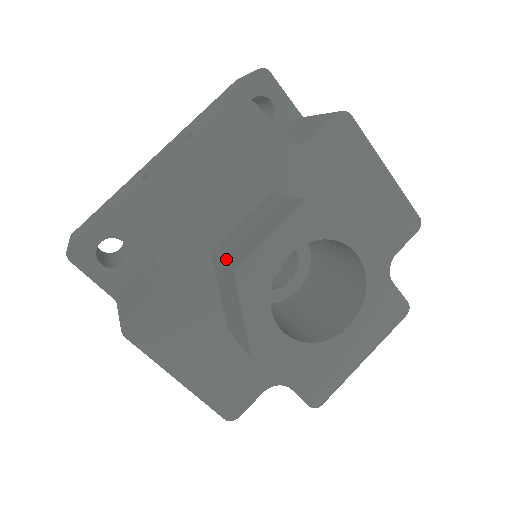
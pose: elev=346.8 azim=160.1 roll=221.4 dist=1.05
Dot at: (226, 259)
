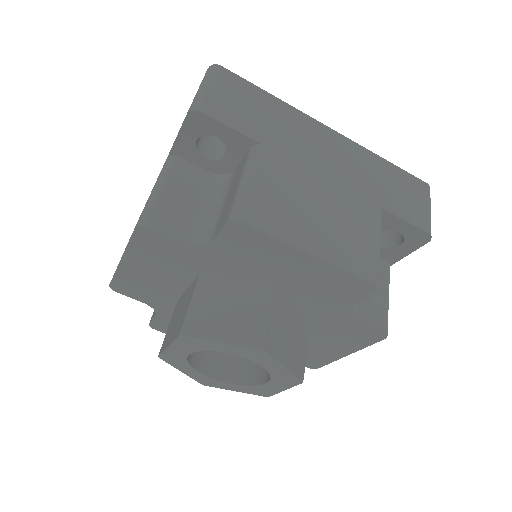
Dot at: (166, 333)
